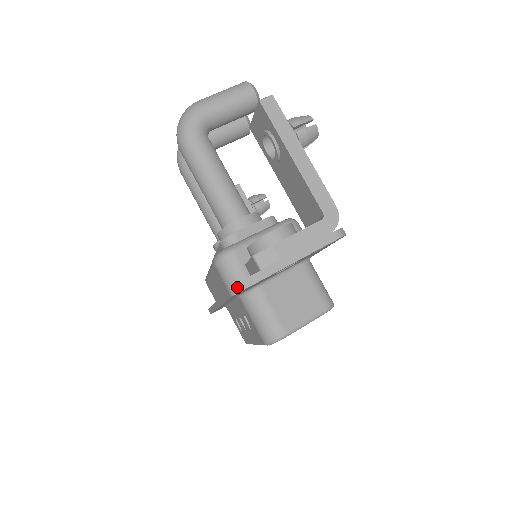
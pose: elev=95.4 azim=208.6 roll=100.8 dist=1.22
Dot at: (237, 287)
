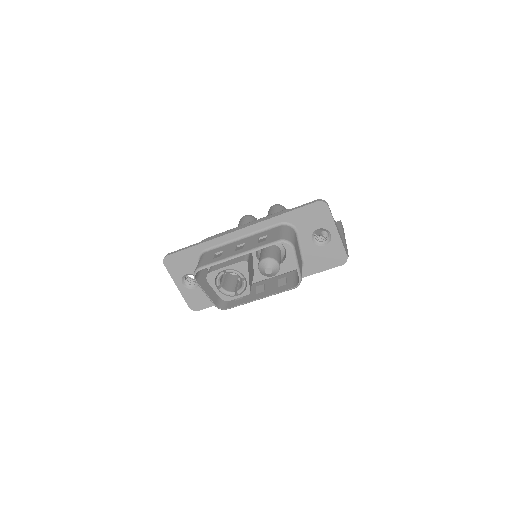
Dot at: (325, 201)
